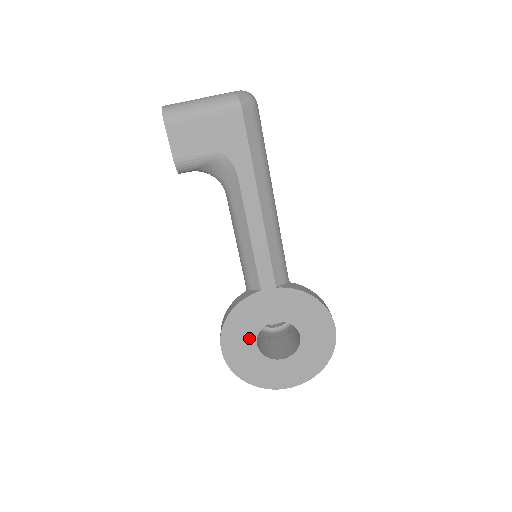
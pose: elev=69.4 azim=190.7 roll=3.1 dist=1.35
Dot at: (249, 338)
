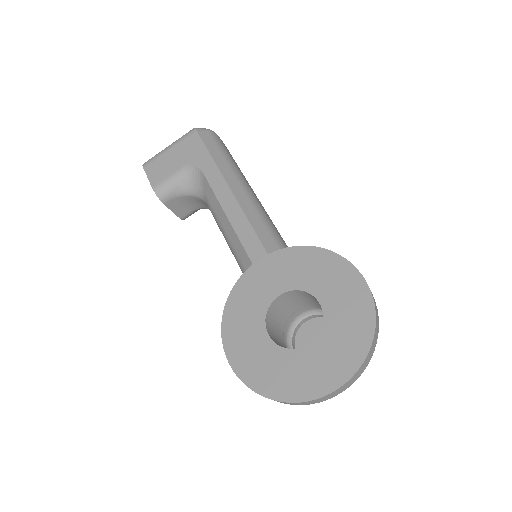
Dot at: (256, 329)
